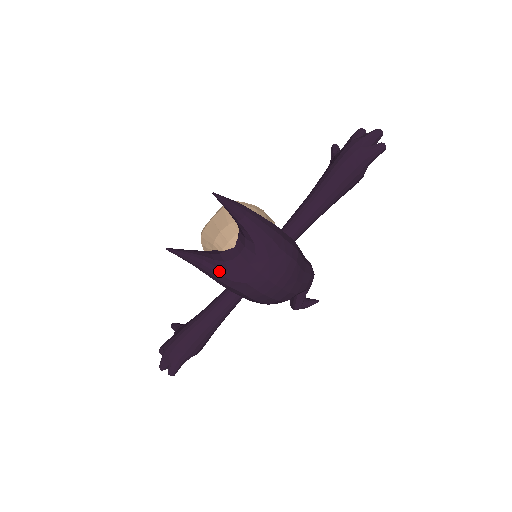
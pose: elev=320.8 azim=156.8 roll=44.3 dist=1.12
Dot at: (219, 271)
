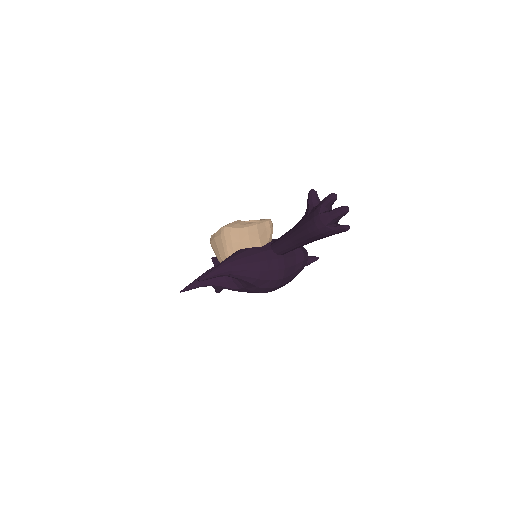
Dot at: (224, 288)
